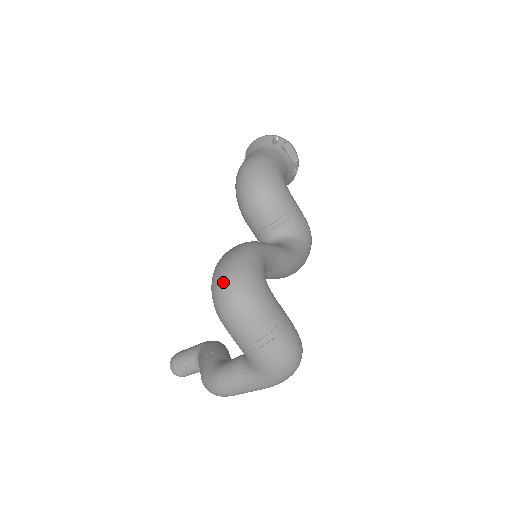
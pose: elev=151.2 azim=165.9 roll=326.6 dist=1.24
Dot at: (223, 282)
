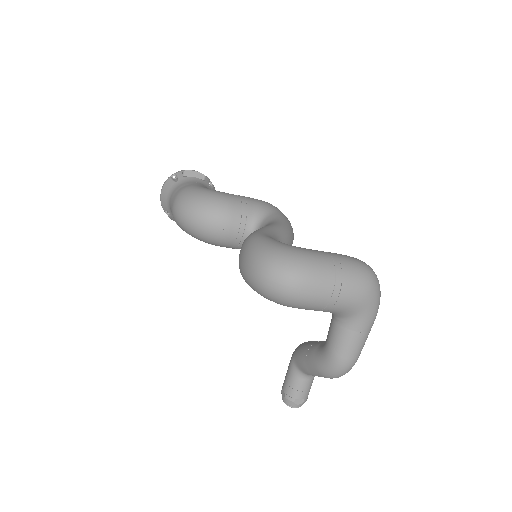
Dot at: (264, 276)
